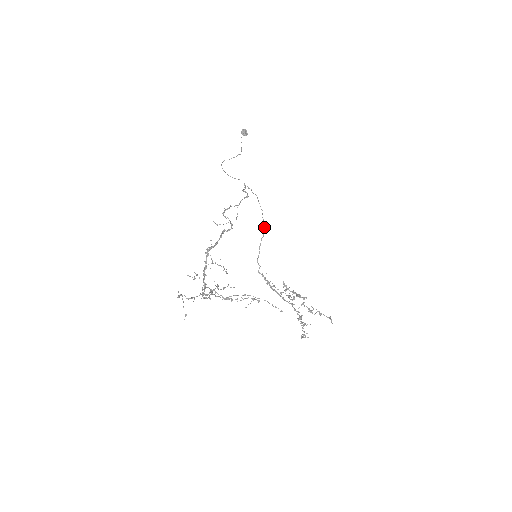
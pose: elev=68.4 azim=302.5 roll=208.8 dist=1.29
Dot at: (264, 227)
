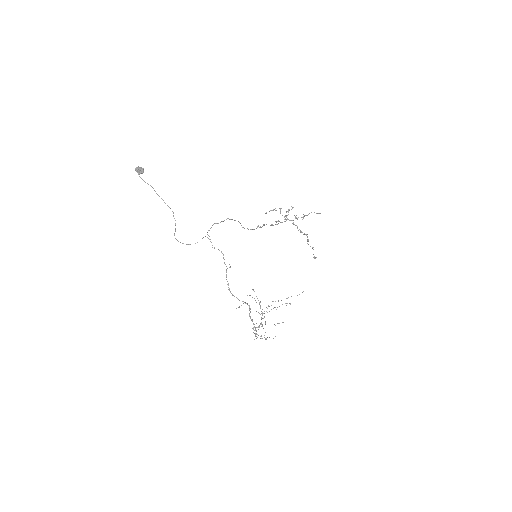
Dot at: occluded
